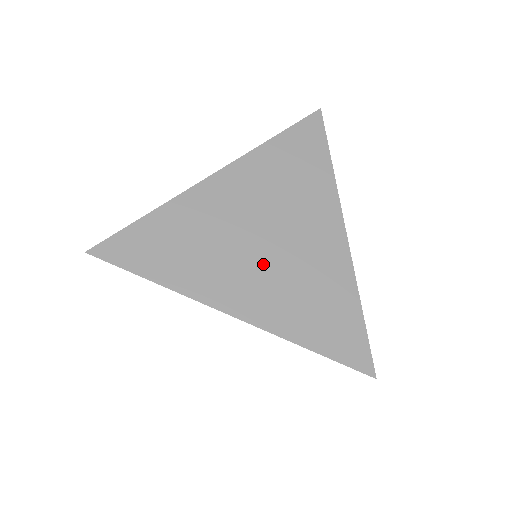
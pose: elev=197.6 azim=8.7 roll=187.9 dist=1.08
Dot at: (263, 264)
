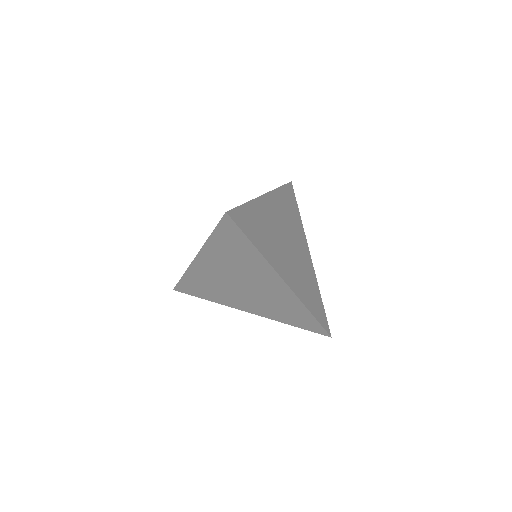
Dot at: (290, 258)
